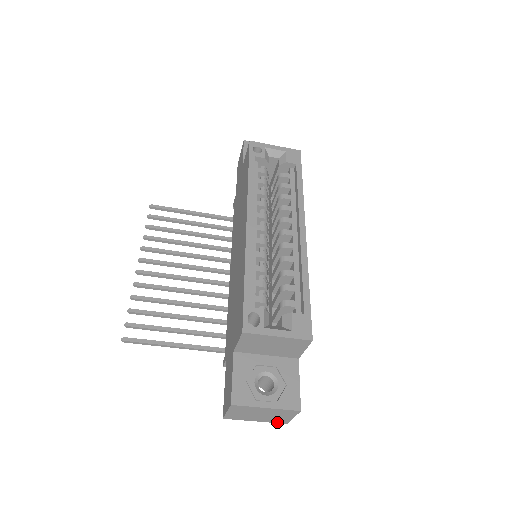
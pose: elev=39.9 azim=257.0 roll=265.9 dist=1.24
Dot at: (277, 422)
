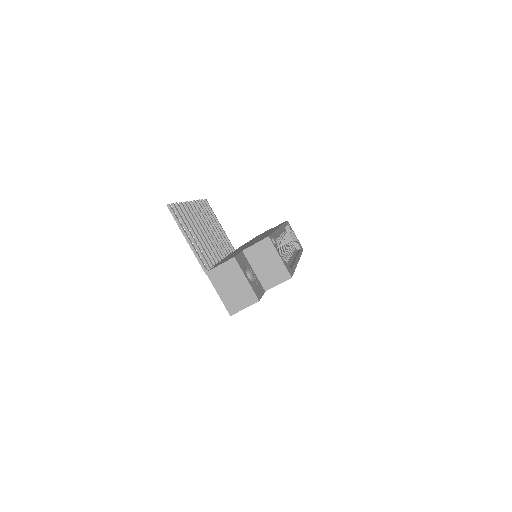
Dot at: (228, 308)
